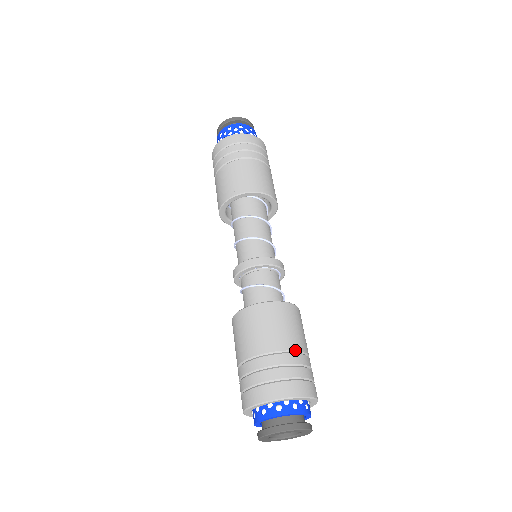
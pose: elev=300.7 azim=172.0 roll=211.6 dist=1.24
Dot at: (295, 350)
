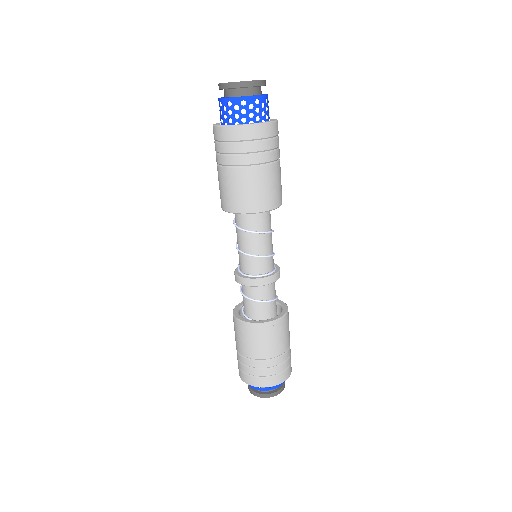
Dot at: (274, 357)
